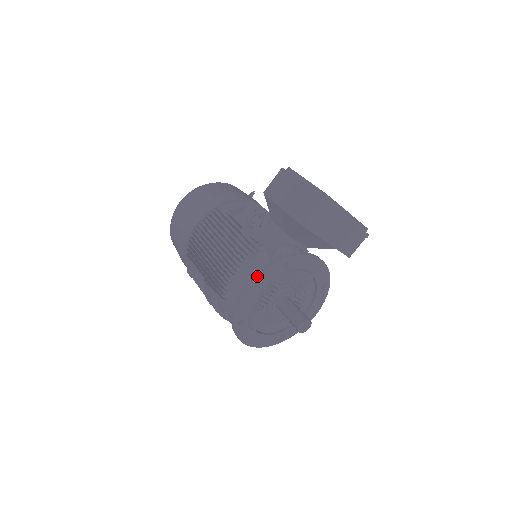
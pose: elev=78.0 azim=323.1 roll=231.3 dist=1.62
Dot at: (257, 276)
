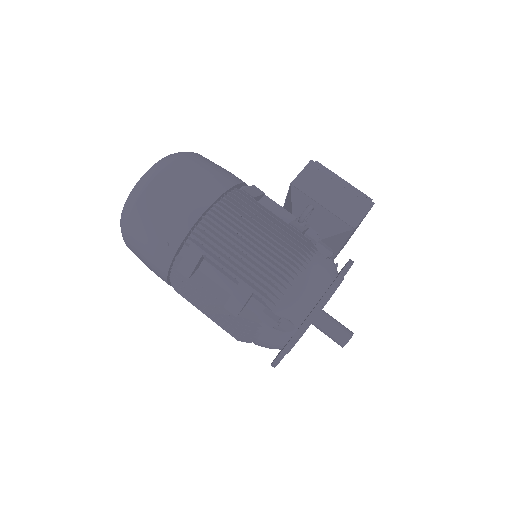
Dot at: occluded
